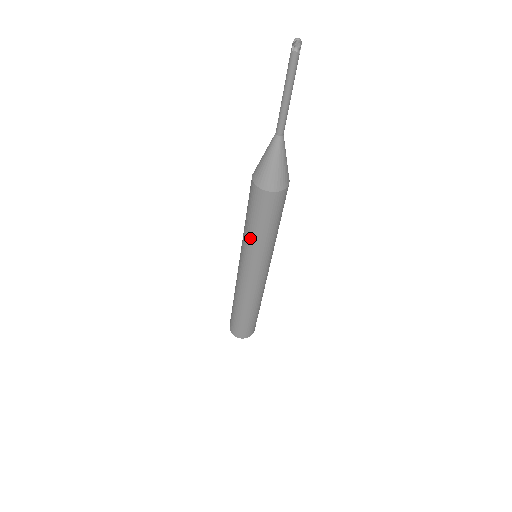
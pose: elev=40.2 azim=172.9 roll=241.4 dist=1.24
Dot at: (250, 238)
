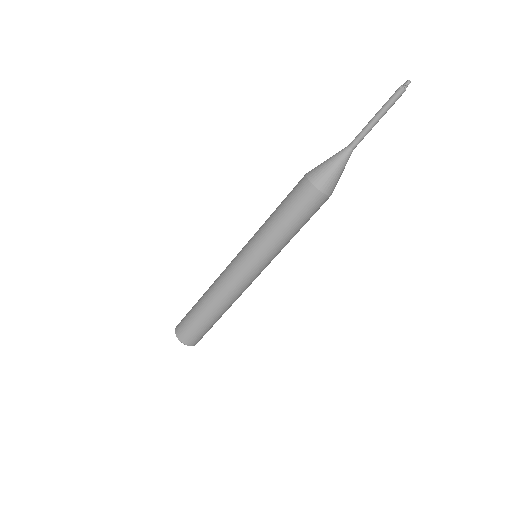
Dot at: (283, 240)
